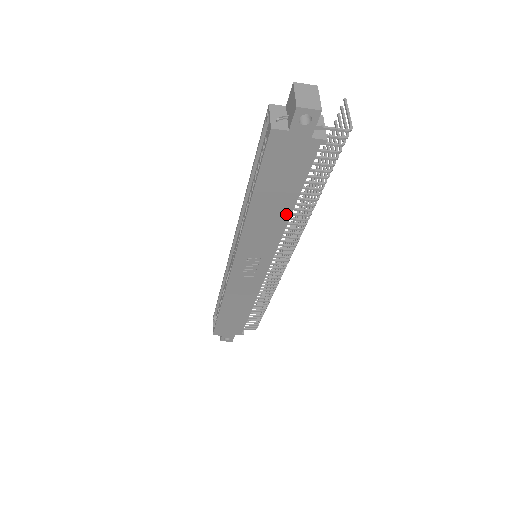
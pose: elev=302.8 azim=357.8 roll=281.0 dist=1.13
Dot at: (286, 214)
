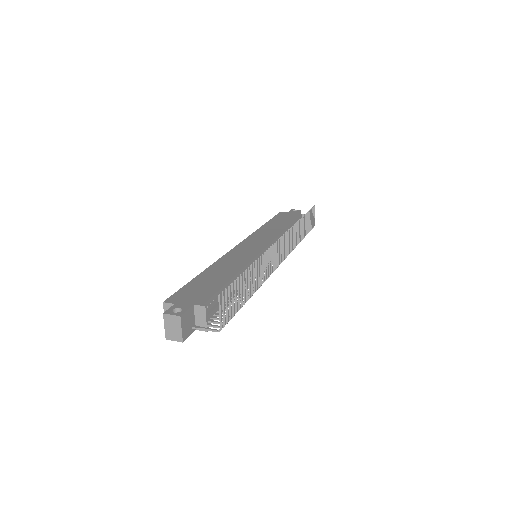
Dot at: occluded
